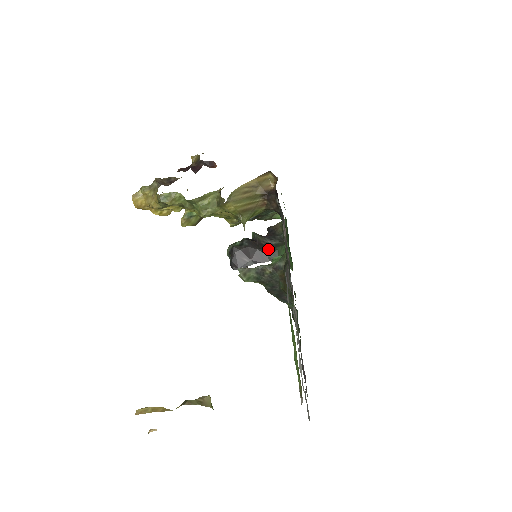
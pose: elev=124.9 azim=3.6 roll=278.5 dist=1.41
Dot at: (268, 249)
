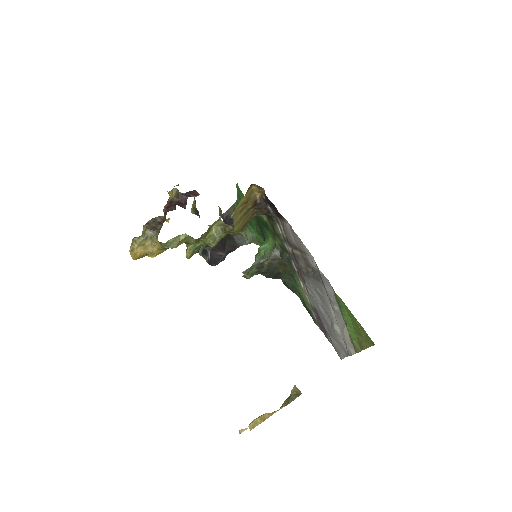
Dot at: (234, 236)
